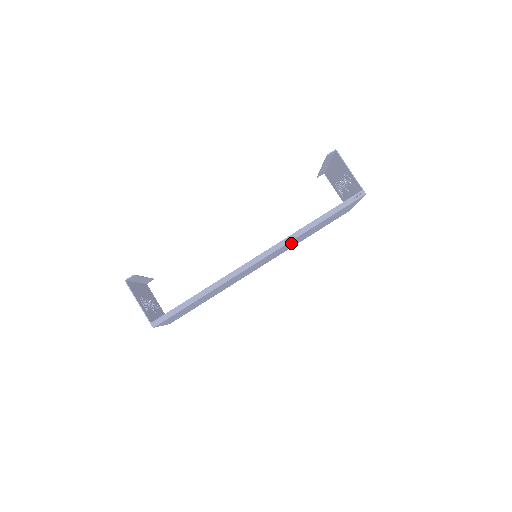
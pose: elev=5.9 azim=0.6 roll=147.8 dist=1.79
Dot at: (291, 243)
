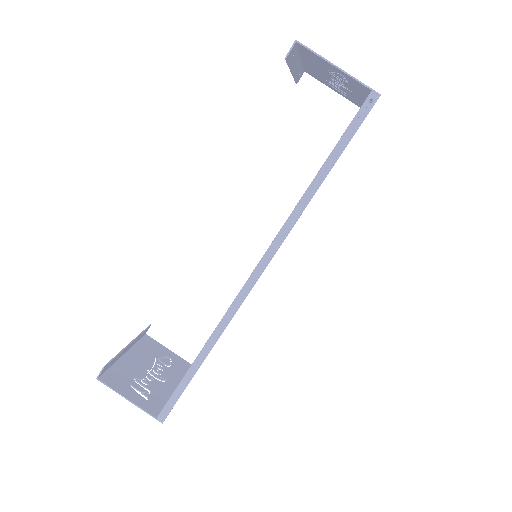
Dot at: occluded
